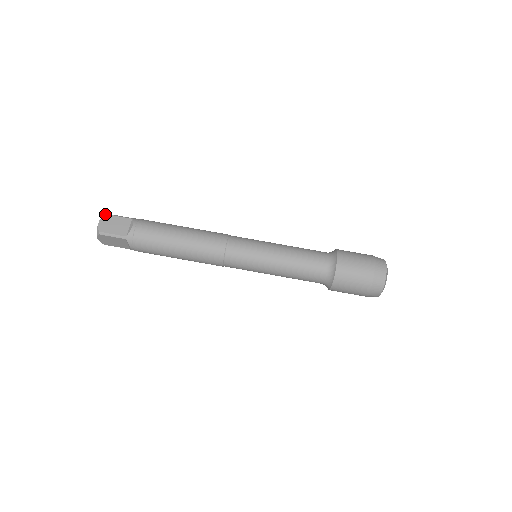
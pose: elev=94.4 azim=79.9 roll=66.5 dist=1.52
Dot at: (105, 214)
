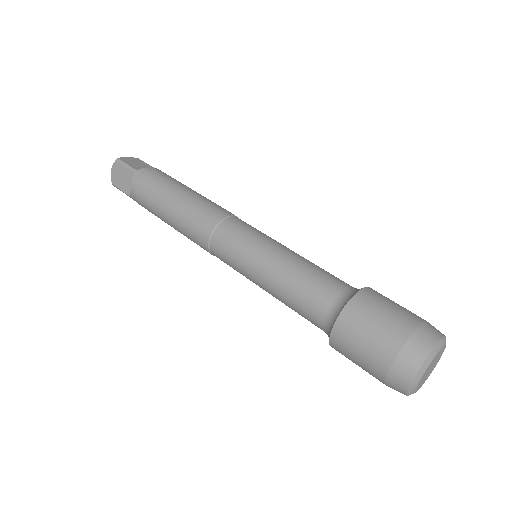
Dot at: (138, 158)
